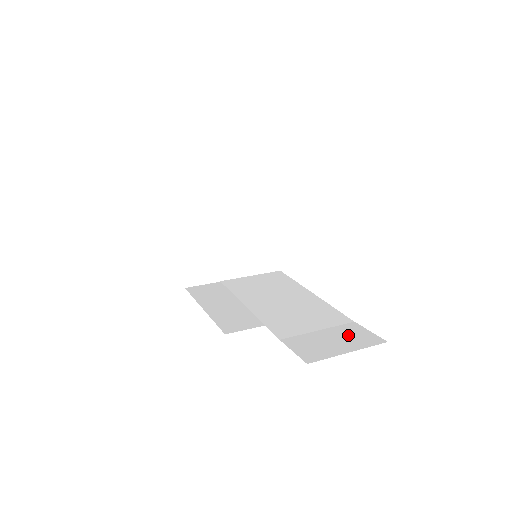
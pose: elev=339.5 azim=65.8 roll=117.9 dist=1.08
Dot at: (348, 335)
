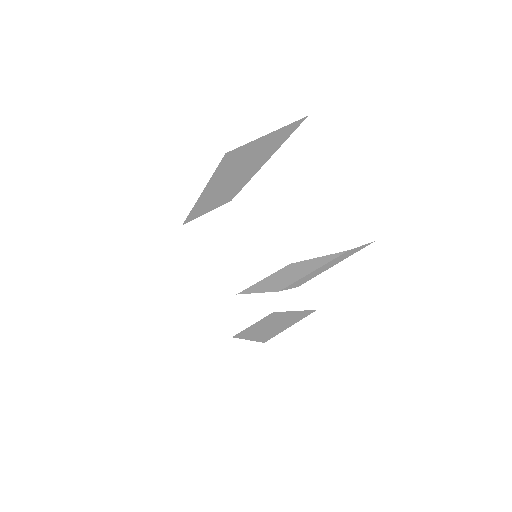
Dot at: (341, 257)
